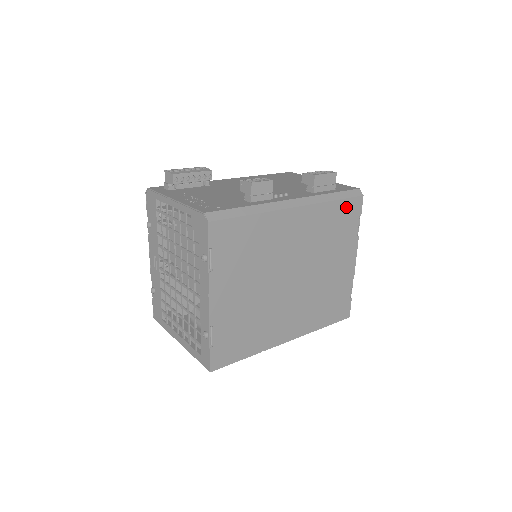
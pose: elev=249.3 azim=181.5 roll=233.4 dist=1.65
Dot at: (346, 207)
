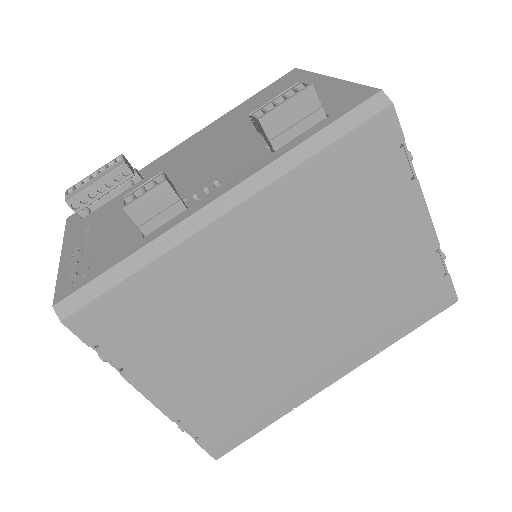
Dot at: (355, 148)
